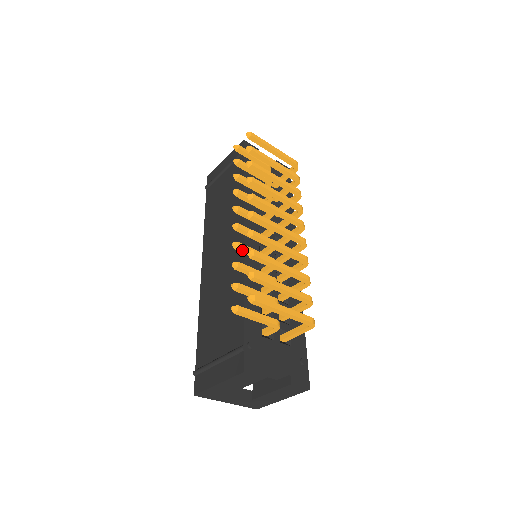
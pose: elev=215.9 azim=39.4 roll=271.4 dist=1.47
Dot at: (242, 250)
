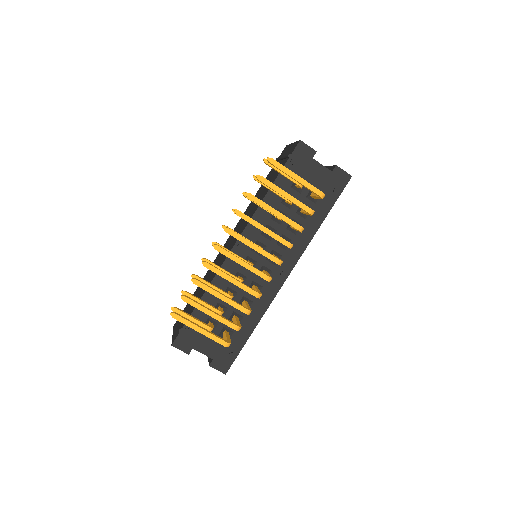
Dot at: occluded
